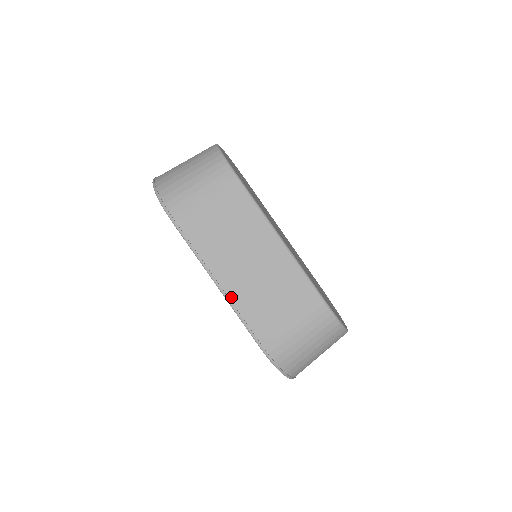
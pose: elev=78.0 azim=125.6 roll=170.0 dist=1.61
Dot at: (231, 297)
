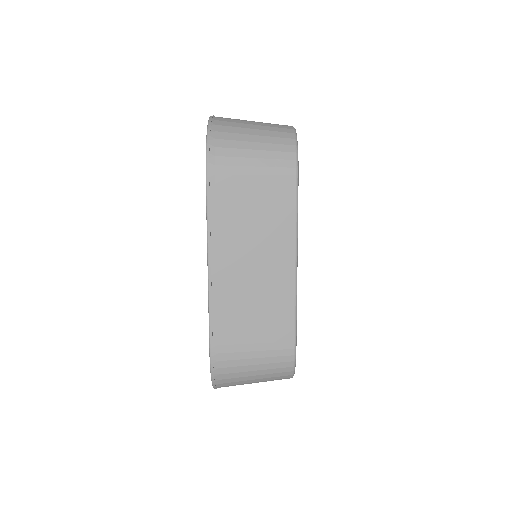
Dot at: (214, 289)
